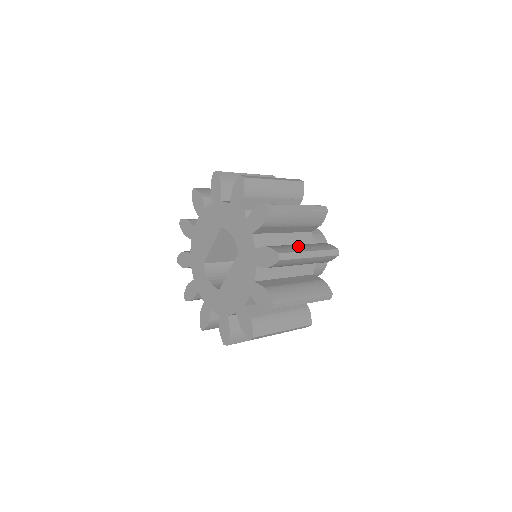
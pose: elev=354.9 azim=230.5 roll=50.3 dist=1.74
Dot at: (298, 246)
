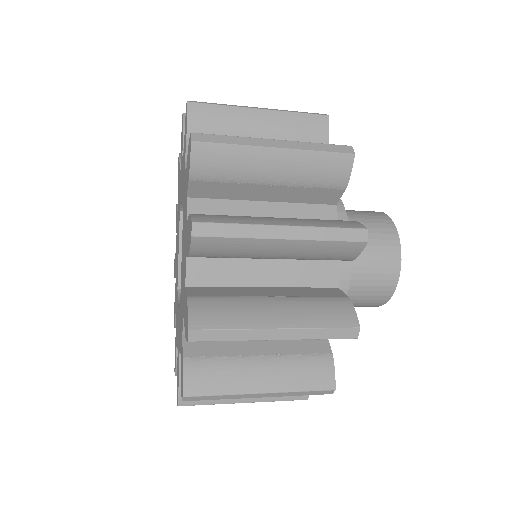
Dot at: occluded
